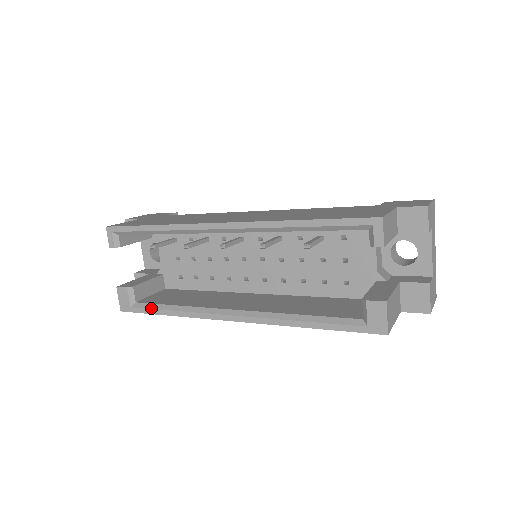
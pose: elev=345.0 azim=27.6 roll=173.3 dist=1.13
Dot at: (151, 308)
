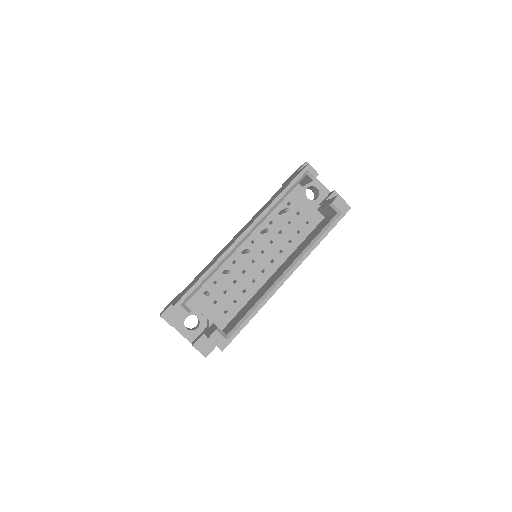
Dot at: (241, 324)
